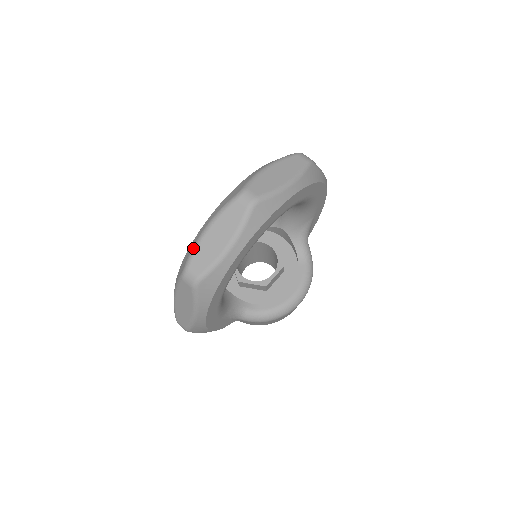
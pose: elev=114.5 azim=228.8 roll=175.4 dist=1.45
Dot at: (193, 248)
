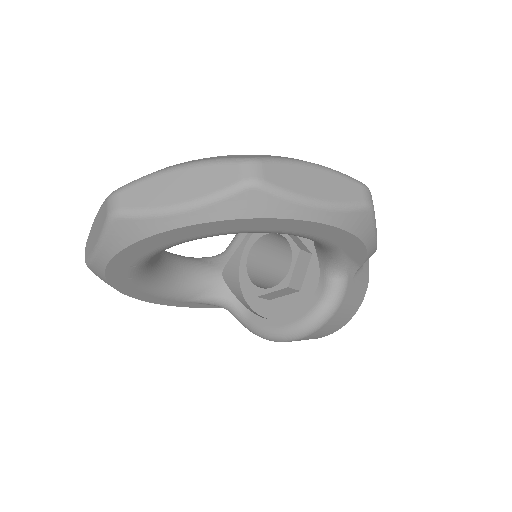
Dot at: occluded
